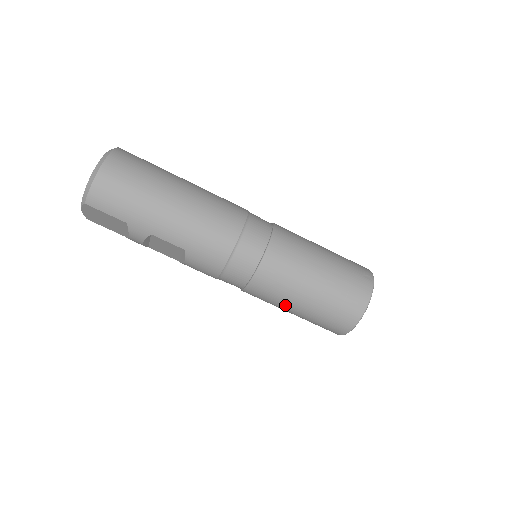
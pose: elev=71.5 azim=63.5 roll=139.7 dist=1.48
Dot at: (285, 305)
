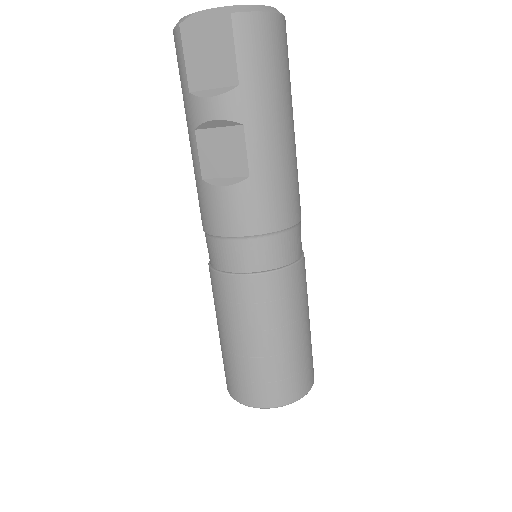
Dot at: (250, 328)
